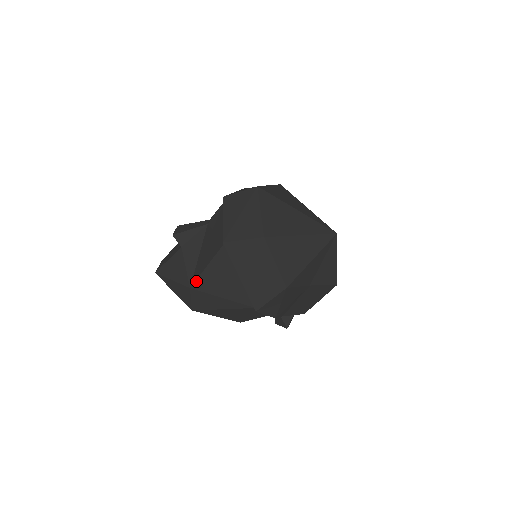
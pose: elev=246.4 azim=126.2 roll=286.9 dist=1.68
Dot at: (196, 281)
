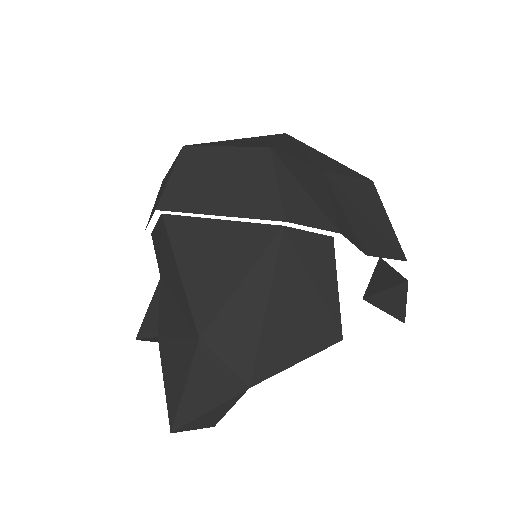
Dot at: (193, 315)
